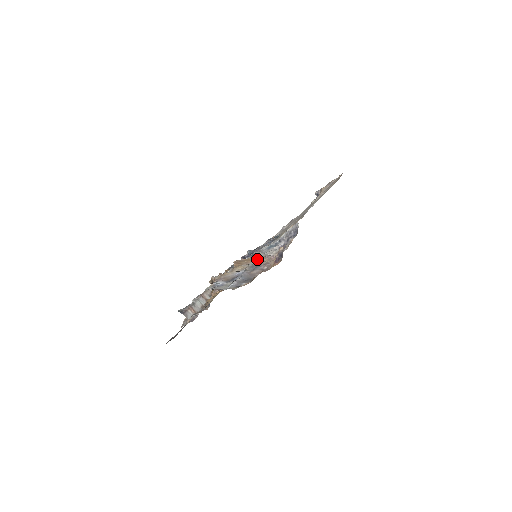
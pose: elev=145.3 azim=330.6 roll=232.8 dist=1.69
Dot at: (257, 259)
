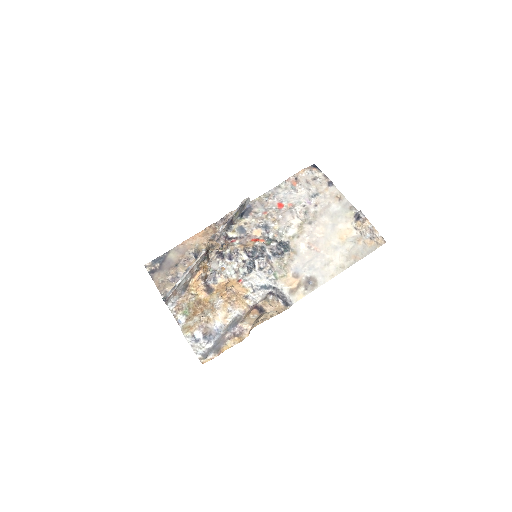
Dot at: (243, 305)
